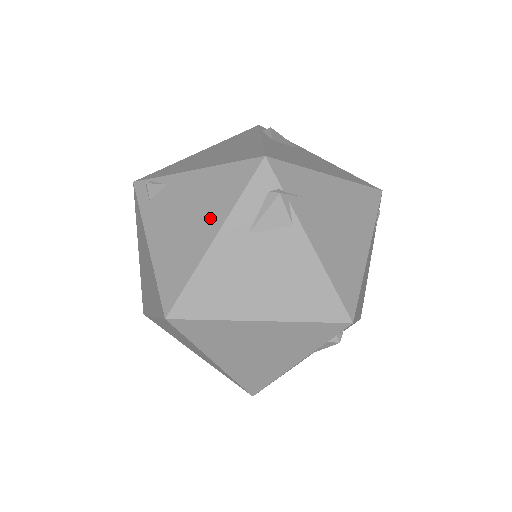
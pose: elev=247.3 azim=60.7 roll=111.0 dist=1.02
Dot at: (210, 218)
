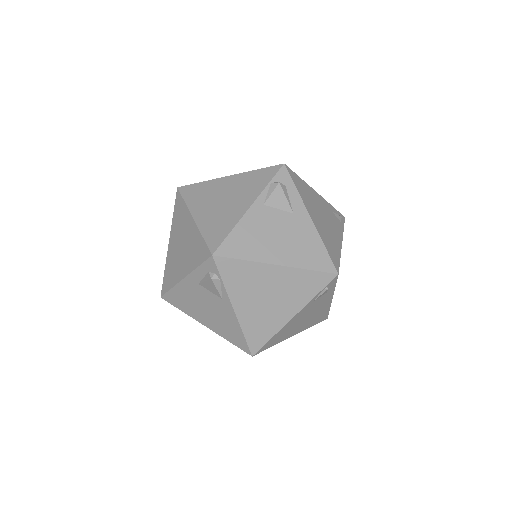
Dot at: occluded
